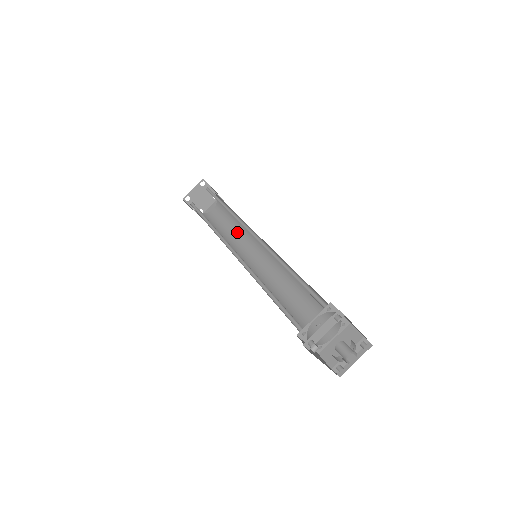
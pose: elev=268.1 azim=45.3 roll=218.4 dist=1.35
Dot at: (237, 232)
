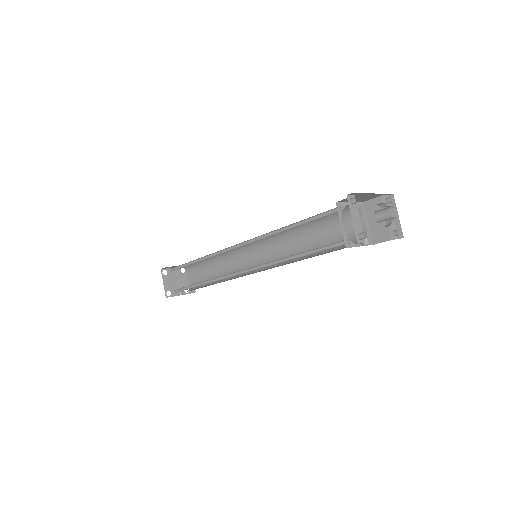
Dot at: (225, 266)
